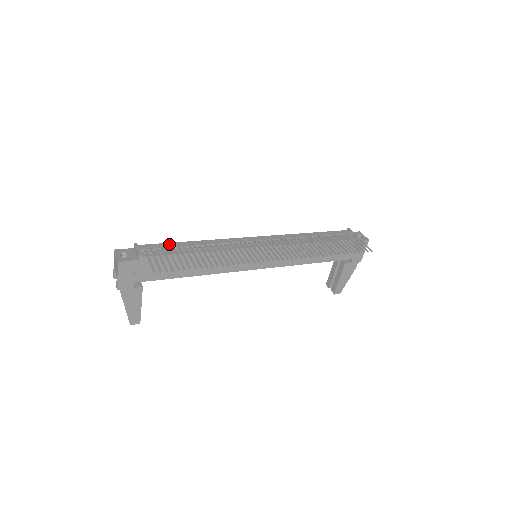
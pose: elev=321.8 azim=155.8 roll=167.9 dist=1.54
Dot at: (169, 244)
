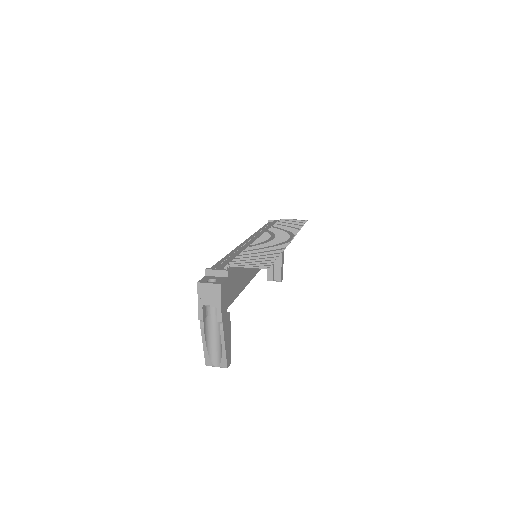
Dot at: (220, 262)
